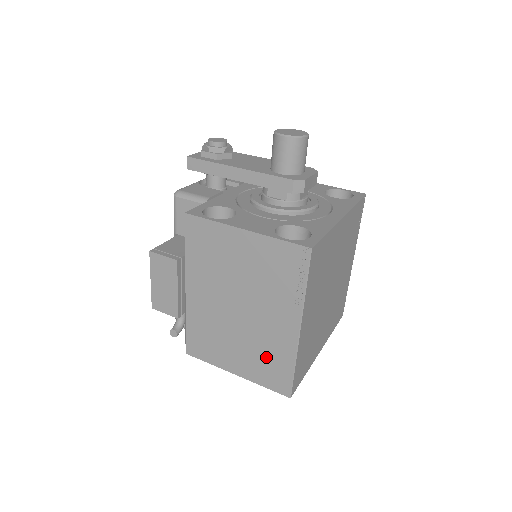
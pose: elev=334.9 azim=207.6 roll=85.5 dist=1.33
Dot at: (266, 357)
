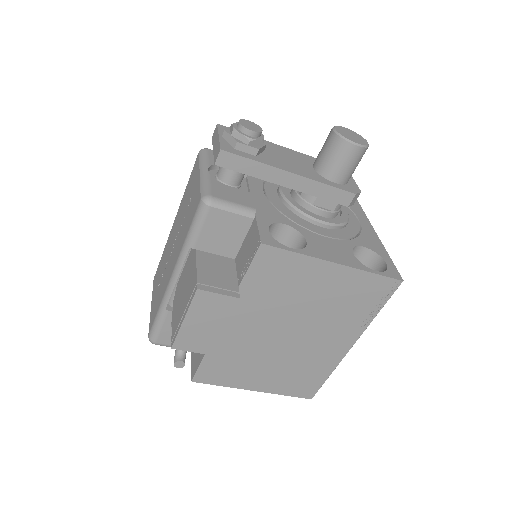
Dot at: (302, 372)
